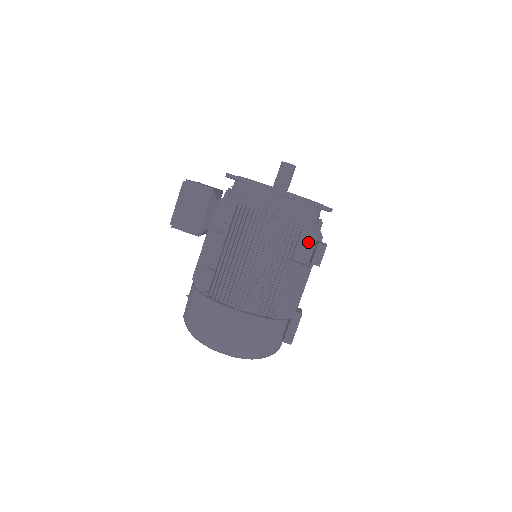
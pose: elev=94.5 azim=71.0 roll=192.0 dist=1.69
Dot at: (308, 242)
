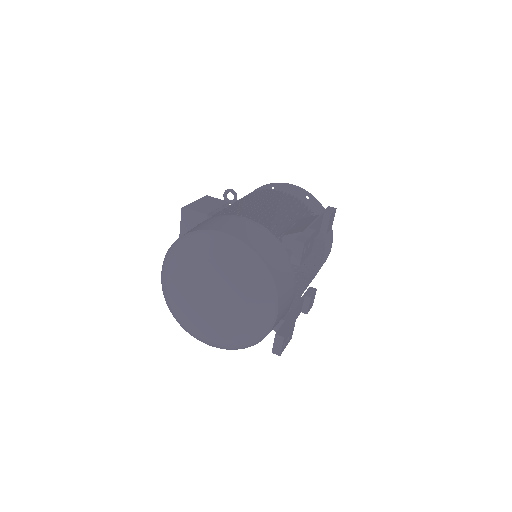
Dot at: occluded
